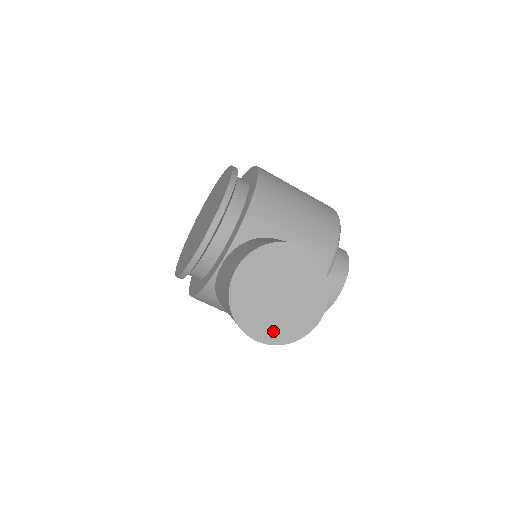
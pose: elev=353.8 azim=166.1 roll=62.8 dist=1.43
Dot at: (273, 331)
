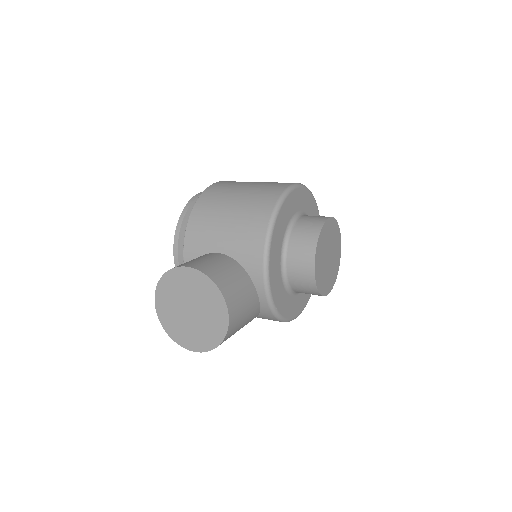
Dot at: (199, 341)
